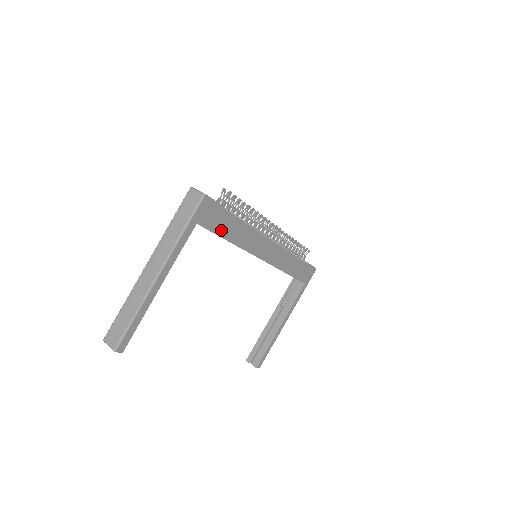
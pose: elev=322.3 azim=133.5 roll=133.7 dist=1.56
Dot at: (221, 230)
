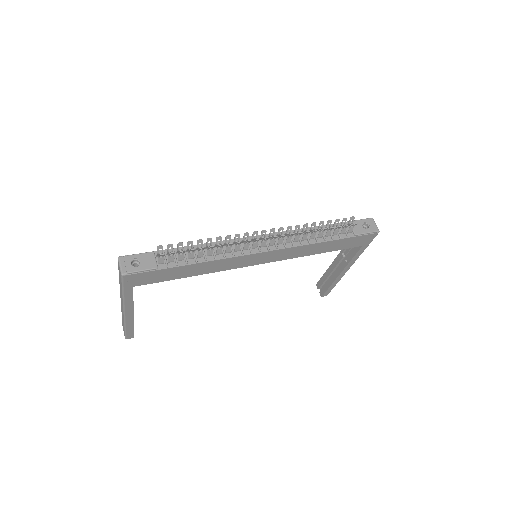
Dot at: (171, 277)
